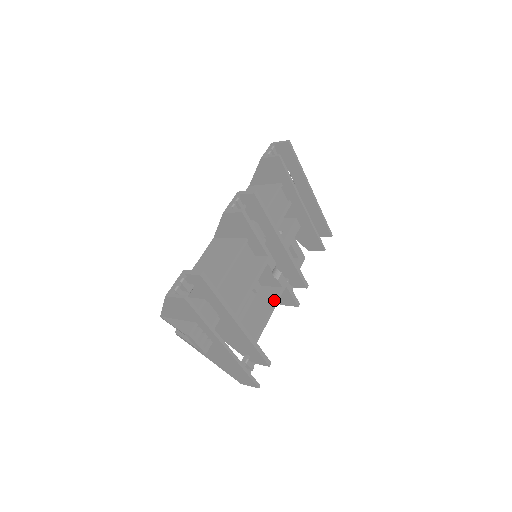
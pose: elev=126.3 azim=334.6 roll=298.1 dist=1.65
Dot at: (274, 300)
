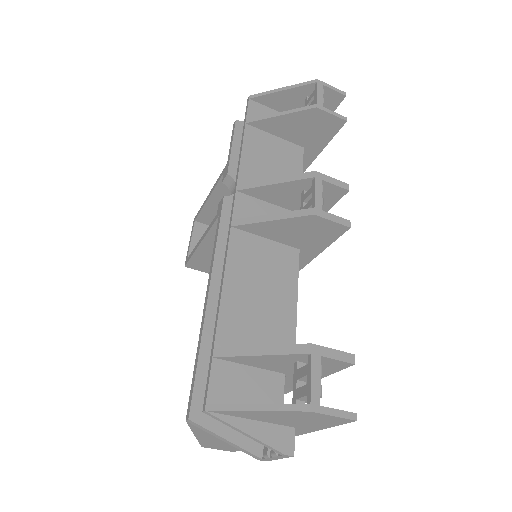
Dot at: occluded
